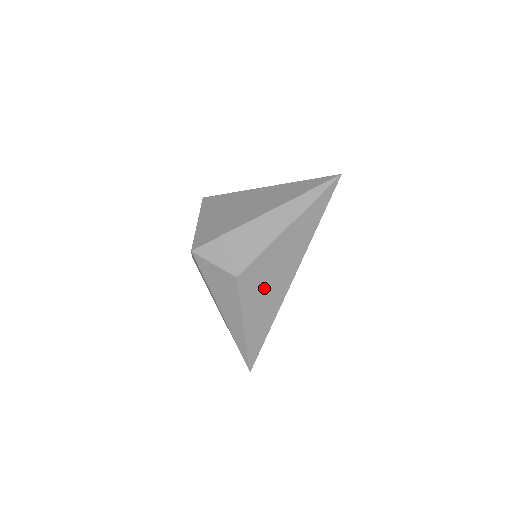
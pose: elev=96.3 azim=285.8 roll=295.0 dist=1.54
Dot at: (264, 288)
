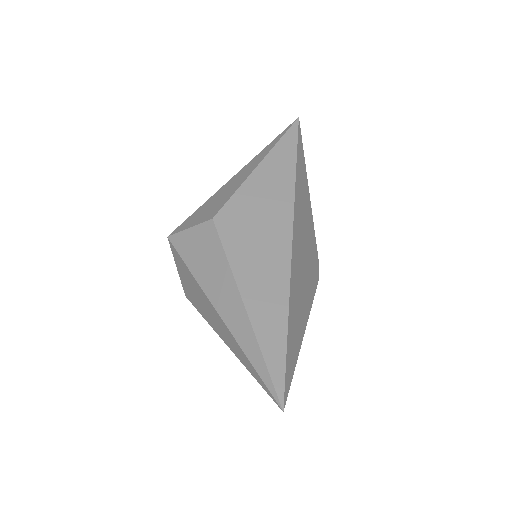
Dot at: (255, 236)
